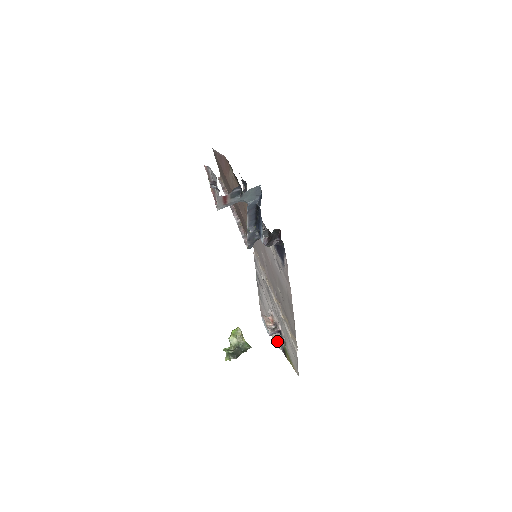
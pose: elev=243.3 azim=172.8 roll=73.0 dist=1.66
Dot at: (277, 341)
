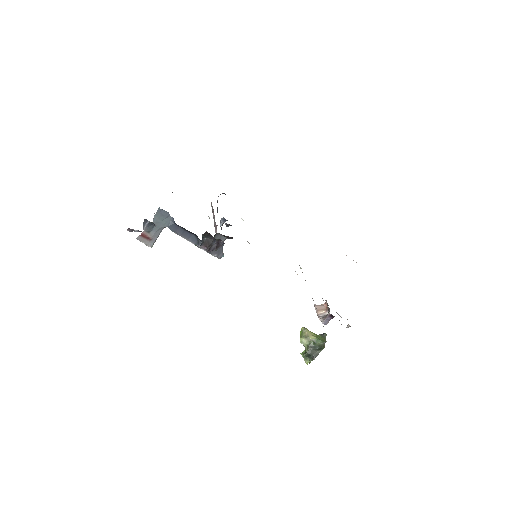
Dot at: occluded
